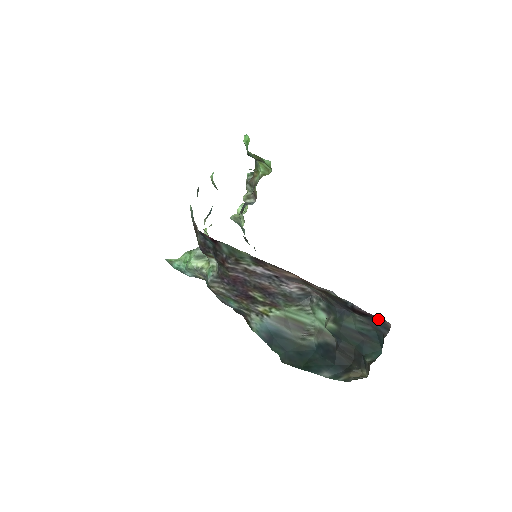
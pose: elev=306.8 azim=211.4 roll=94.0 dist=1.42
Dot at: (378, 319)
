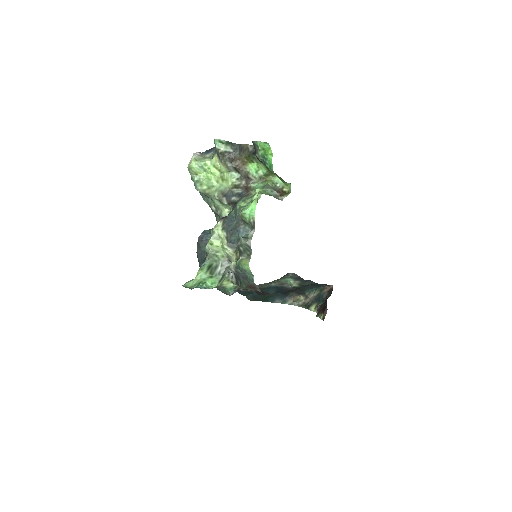
Dot at: occluded
